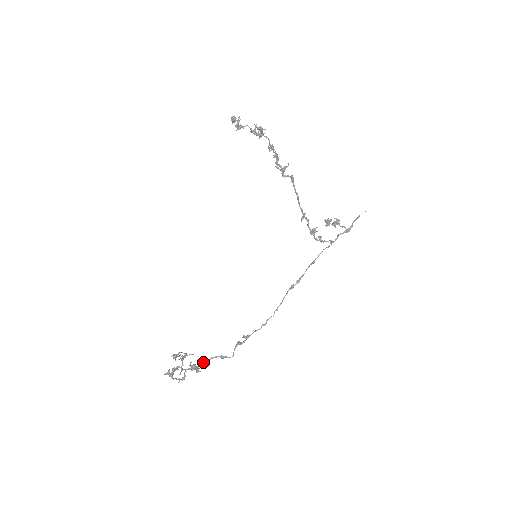
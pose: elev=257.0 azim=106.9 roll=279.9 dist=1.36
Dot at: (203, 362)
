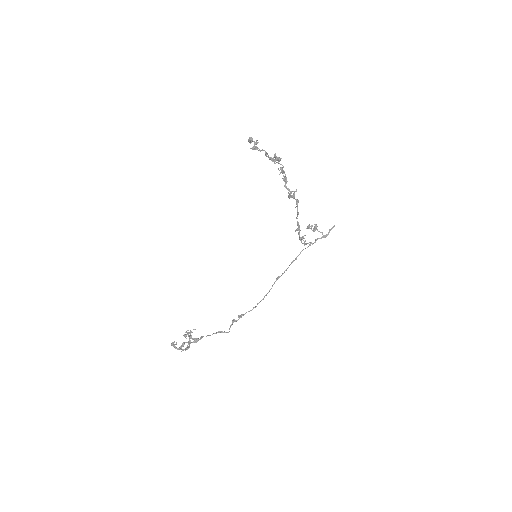
Dot at: occluded
